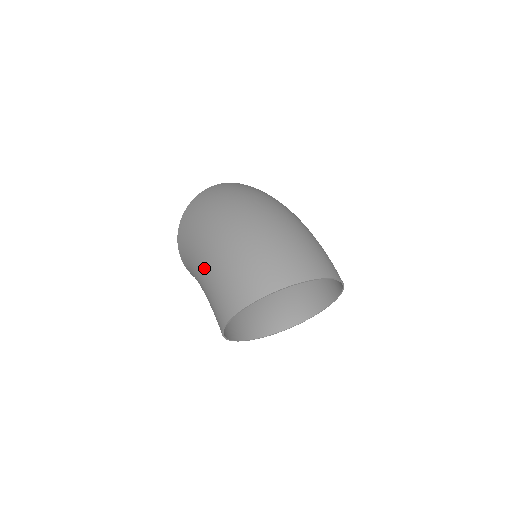
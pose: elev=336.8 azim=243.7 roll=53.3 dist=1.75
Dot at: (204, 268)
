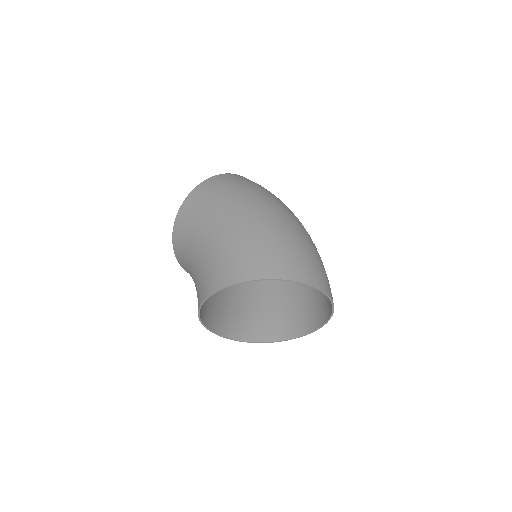
Dot at: (232, 226)
